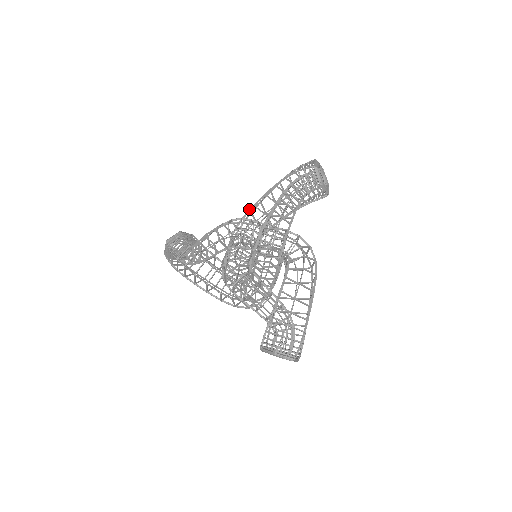
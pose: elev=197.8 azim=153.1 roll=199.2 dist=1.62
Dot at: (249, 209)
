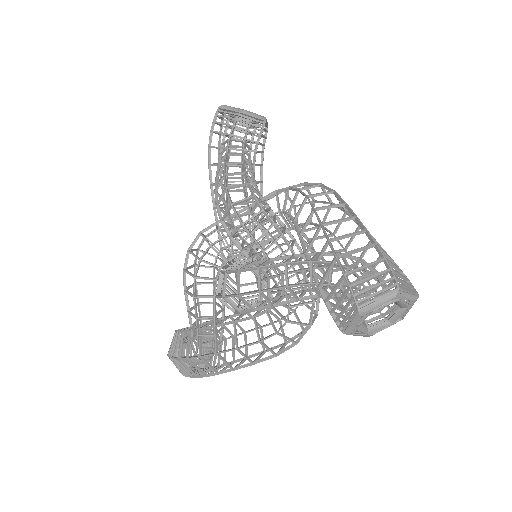
Dot at: occluded
